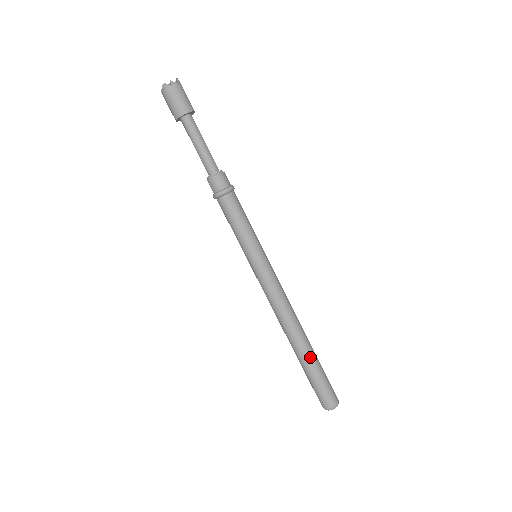
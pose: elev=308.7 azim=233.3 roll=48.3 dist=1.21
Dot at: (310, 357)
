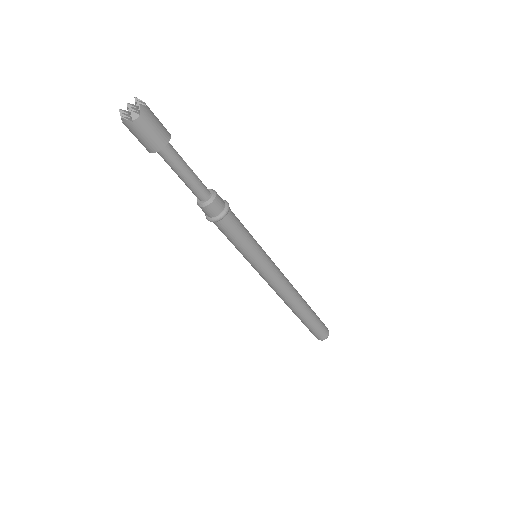
Dot at: (306, 317)
